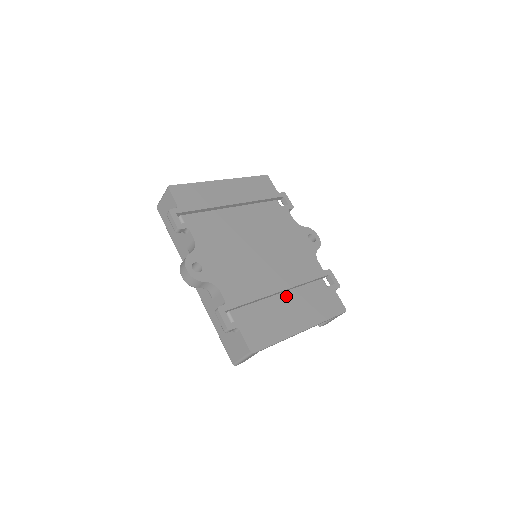
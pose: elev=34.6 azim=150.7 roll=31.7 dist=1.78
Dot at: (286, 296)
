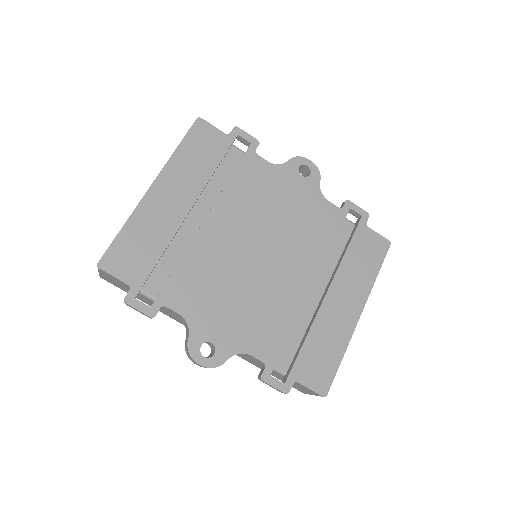
Dot at: (318, 284)
